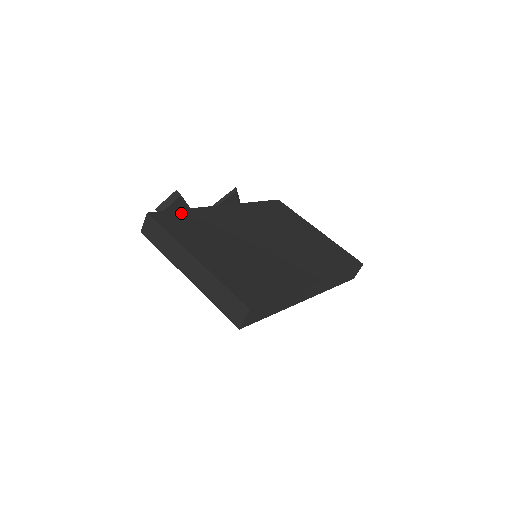
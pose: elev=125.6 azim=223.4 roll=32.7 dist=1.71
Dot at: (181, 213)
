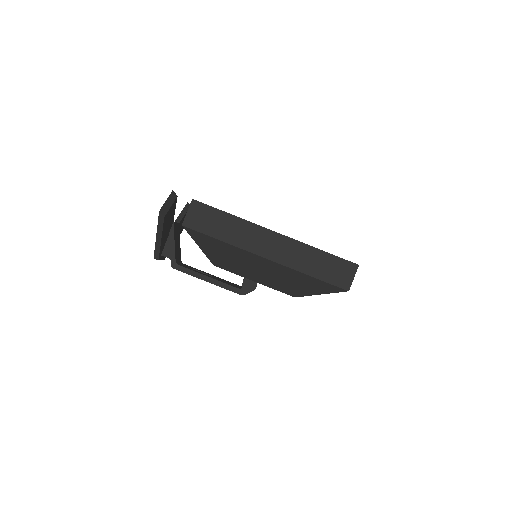
Dot at: occluded
